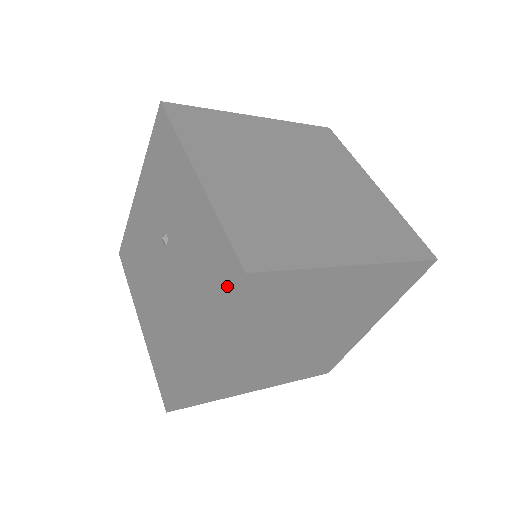
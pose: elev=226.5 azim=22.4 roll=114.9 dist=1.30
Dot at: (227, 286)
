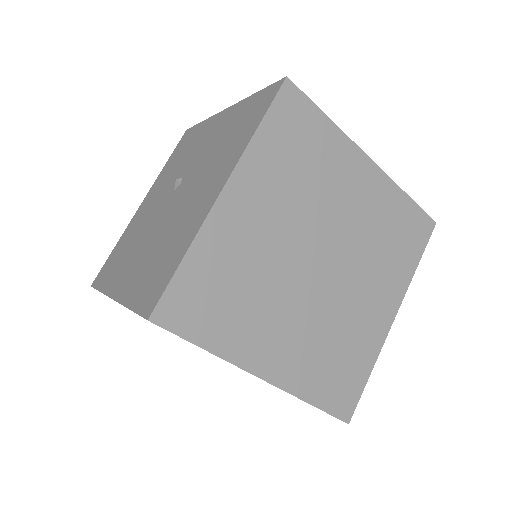
Dot at: (265, 105)
